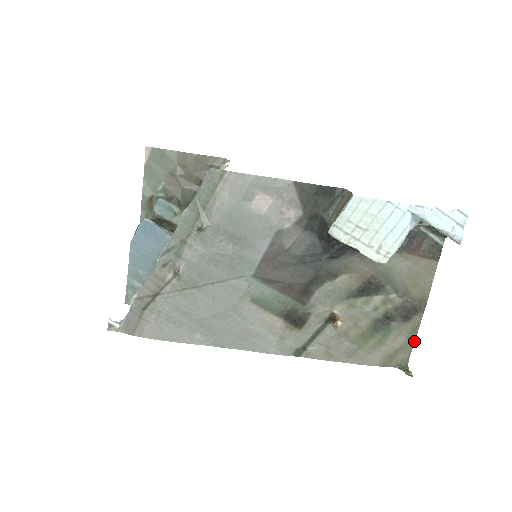
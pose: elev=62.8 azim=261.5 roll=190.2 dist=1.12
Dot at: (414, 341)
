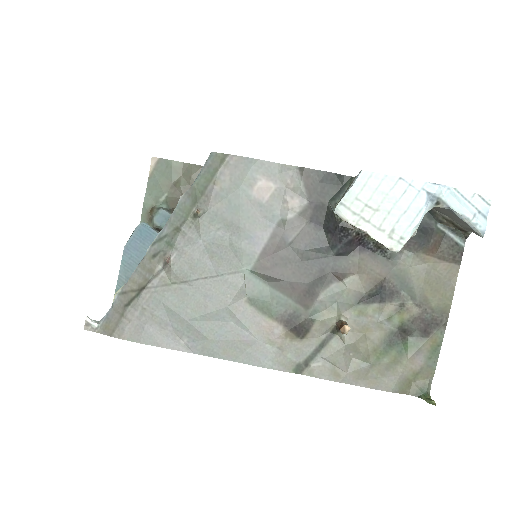
Dot at: (436, 363)
